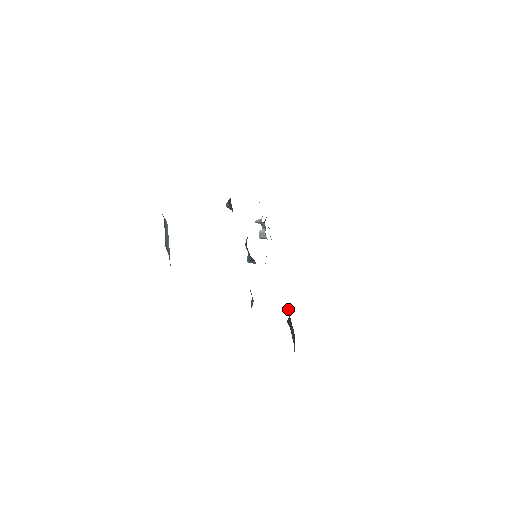
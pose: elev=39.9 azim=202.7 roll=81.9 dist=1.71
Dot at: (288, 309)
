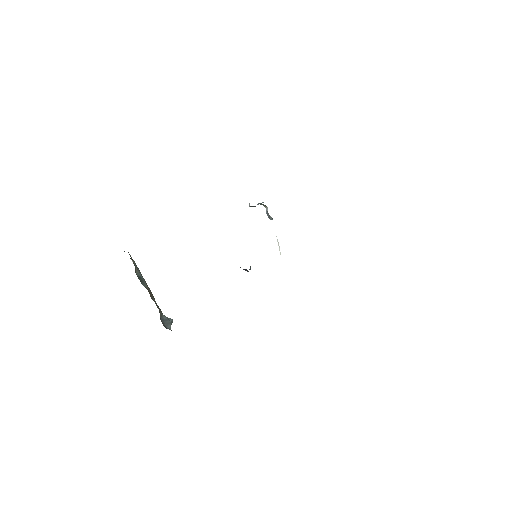
Dot at: occluded
